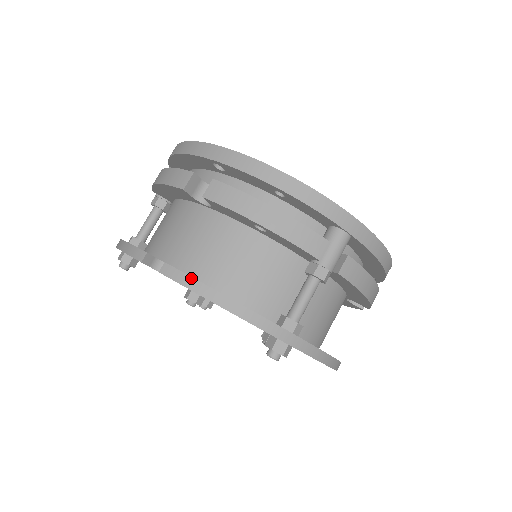
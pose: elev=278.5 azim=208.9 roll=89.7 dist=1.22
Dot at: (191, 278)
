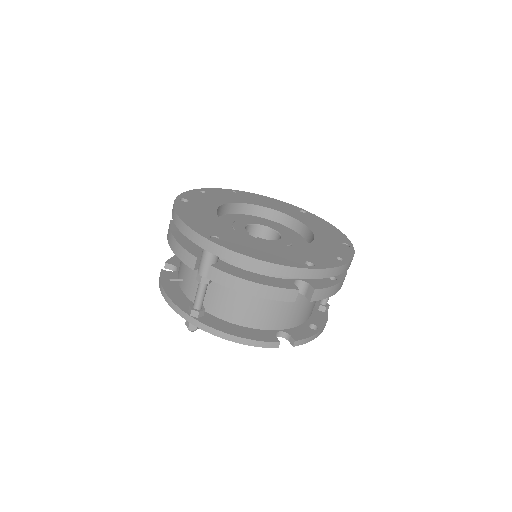
Dot at: (310, 338)
